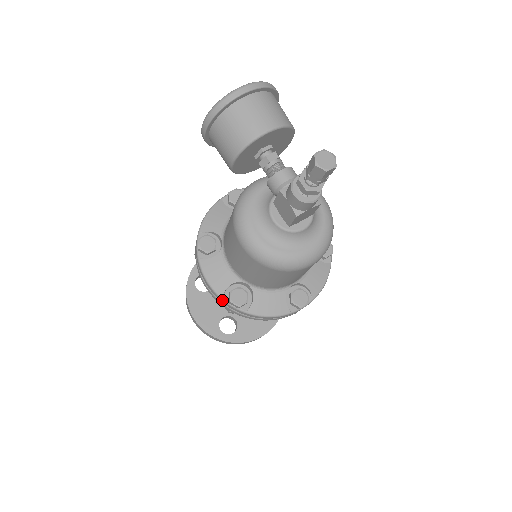
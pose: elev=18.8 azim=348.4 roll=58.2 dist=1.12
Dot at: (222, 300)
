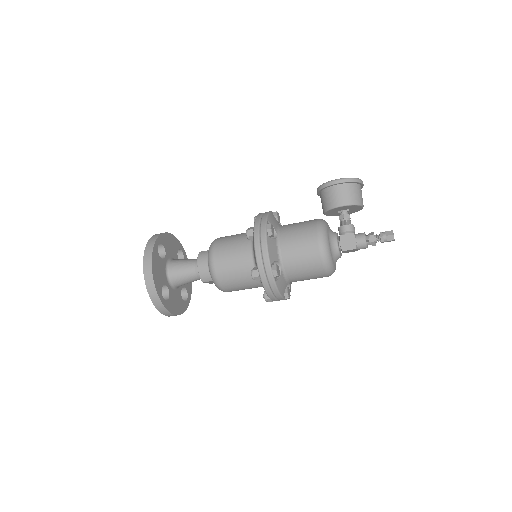
Dot at: (269, 266)
